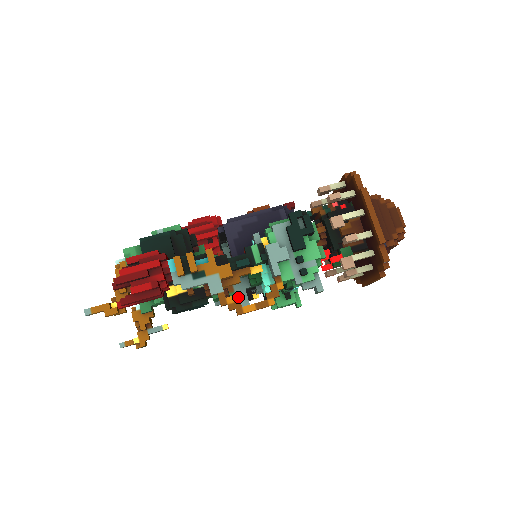
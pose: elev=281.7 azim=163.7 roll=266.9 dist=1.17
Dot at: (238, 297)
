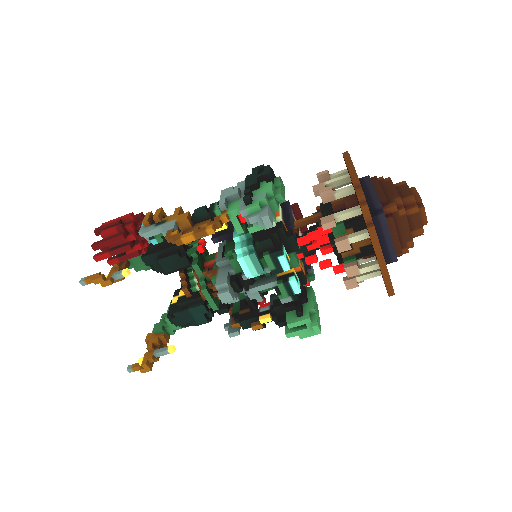
Dot at: (218, 278)
